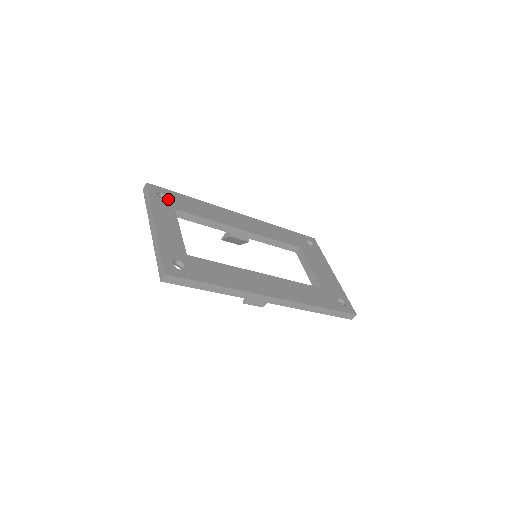
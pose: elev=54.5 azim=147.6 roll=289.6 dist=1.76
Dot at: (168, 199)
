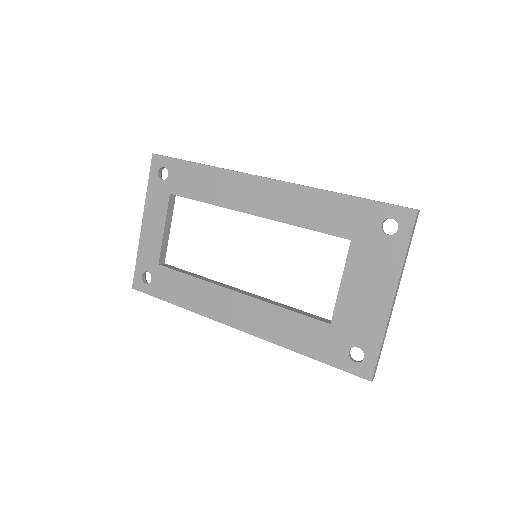
Dot at: (168, 177)
